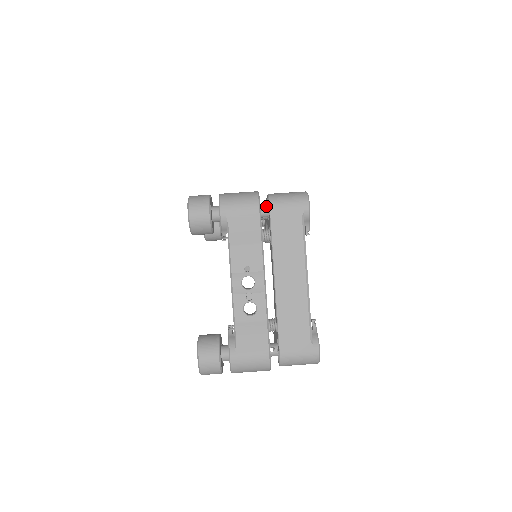
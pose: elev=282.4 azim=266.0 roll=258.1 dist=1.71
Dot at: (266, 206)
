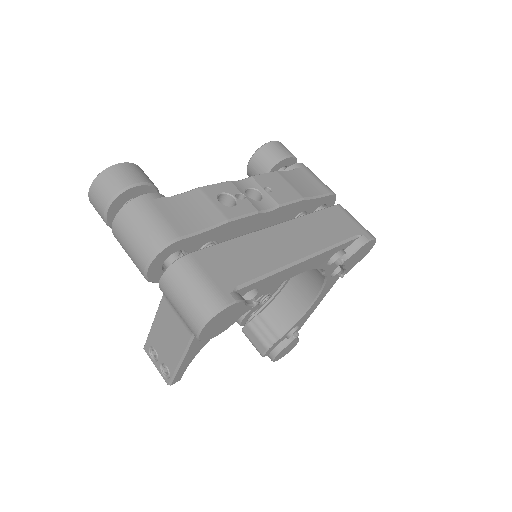
Dot at: occluded
